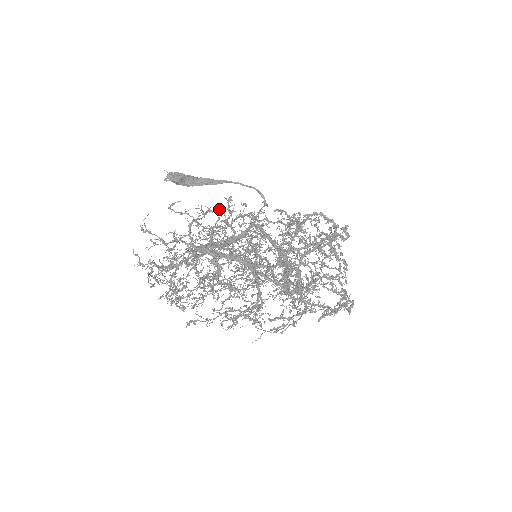
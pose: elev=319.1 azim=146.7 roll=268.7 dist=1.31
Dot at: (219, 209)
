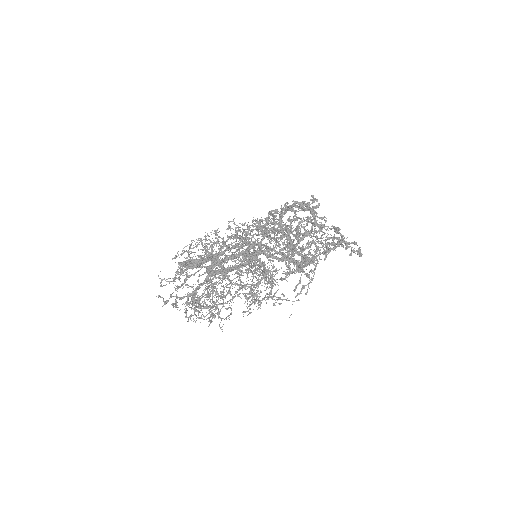
Dot at: (211, 241)
